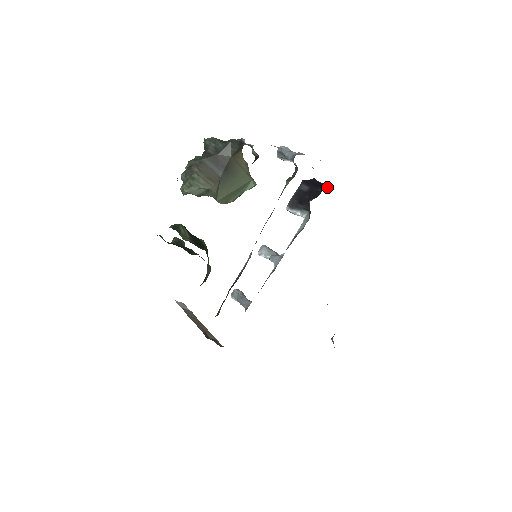
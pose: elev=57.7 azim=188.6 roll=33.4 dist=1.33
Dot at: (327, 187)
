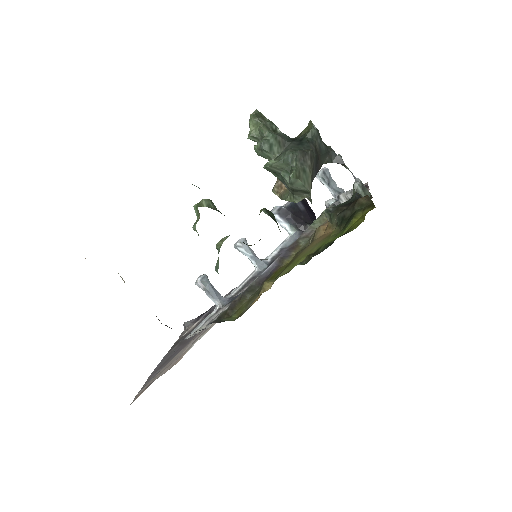
Dot at: occluded
